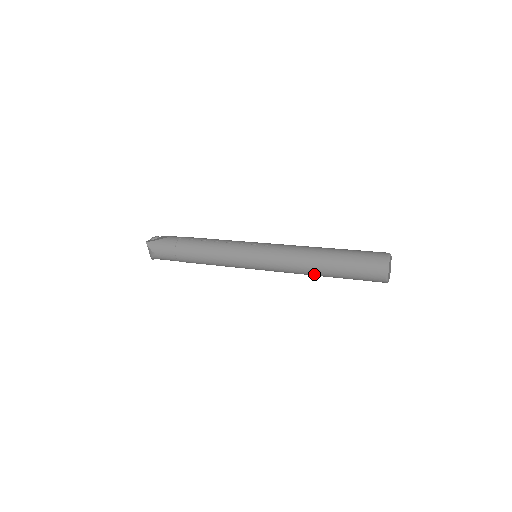
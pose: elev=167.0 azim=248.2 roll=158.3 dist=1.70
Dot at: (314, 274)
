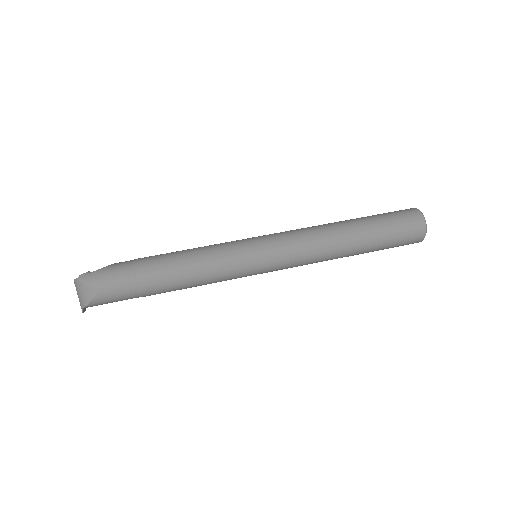
Dot at: (343, 252)
